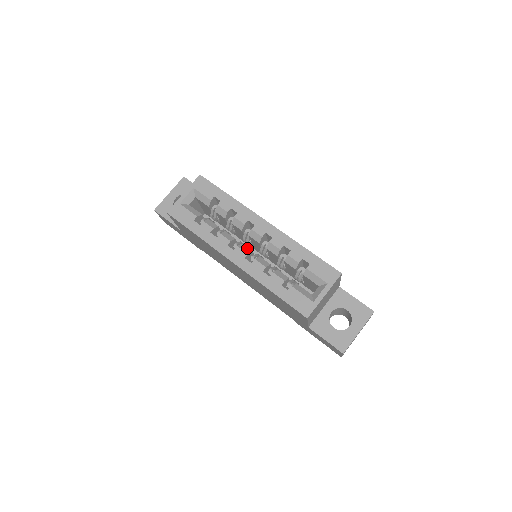
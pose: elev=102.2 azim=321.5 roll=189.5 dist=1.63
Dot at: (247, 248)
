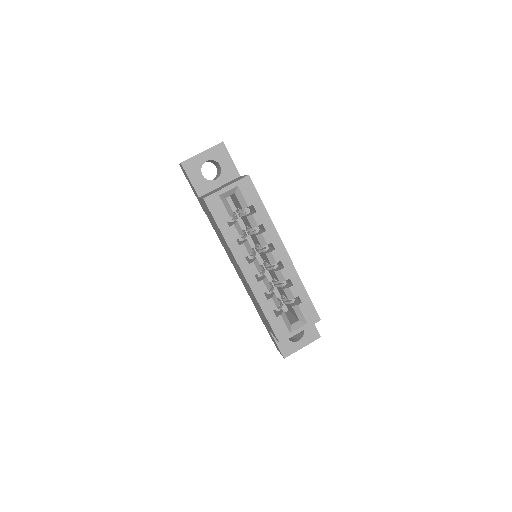
Dot at: (259, 265)
